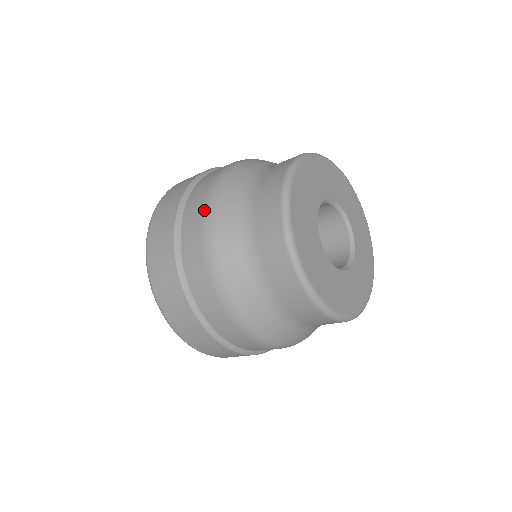
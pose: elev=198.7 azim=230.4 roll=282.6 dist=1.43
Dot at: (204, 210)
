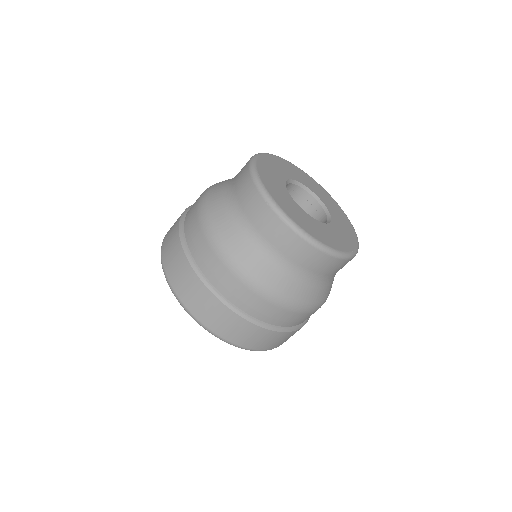
Dot at: occluded
